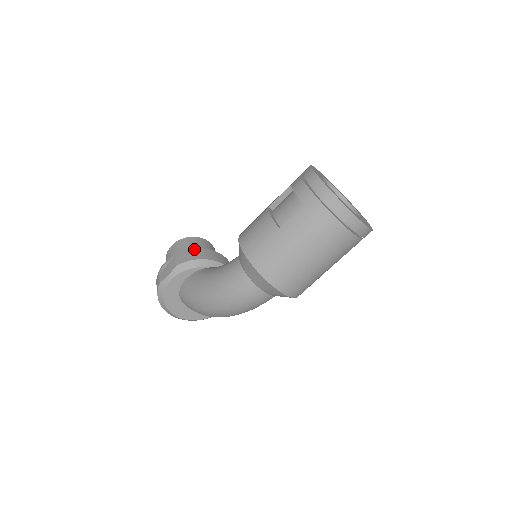
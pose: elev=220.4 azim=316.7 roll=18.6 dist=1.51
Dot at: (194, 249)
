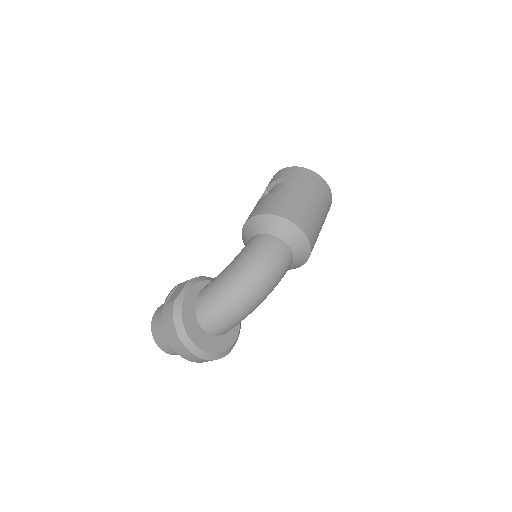
Dot at: occluded
